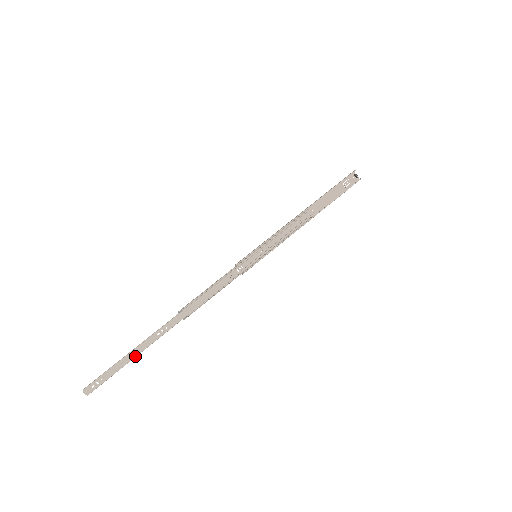
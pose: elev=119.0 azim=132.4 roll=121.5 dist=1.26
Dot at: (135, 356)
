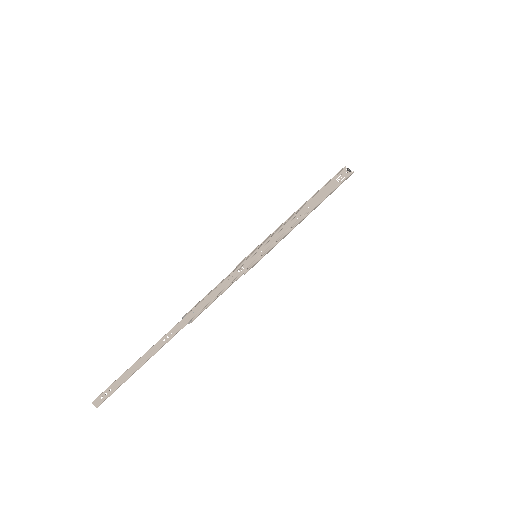
Dot at: (142, 364)
